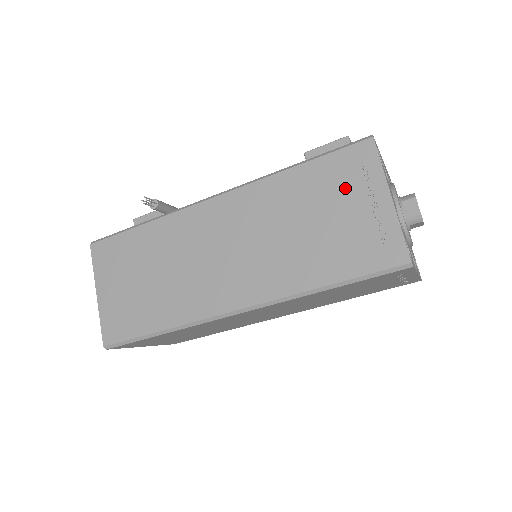
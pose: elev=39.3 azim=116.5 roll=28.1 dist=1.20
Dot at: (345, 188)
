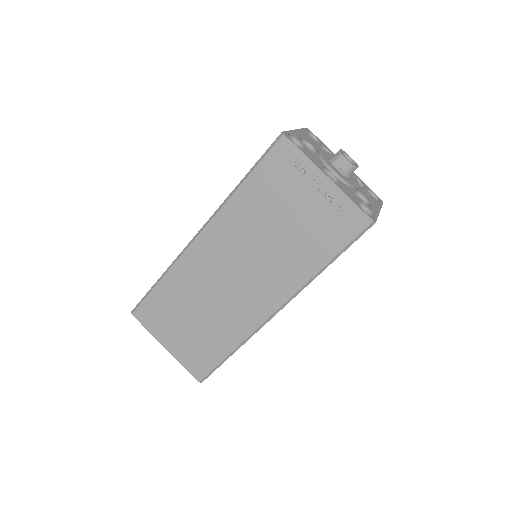
Dot at: occluded
